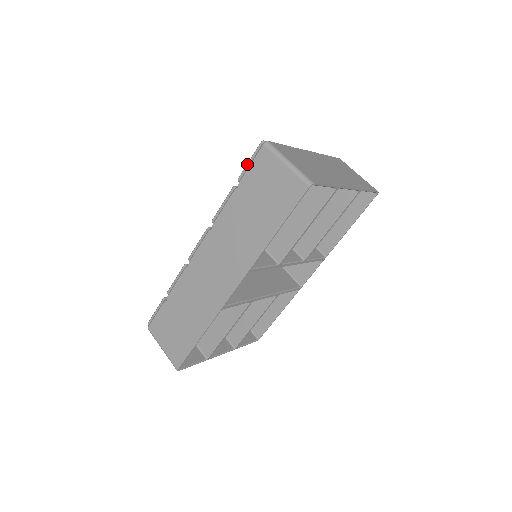
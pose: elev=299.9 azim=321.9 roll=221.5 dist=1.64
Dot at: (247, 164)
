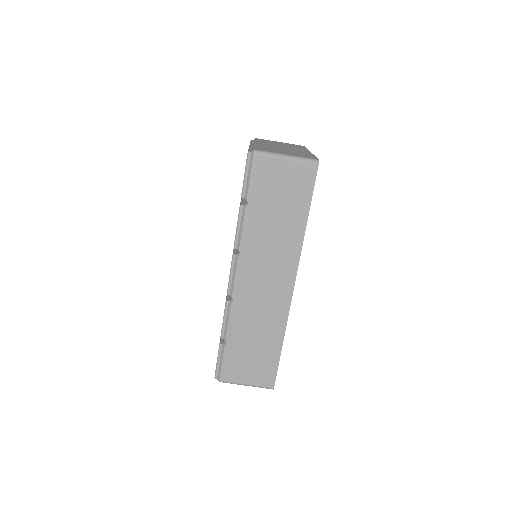
Dot at: (244, 180)
